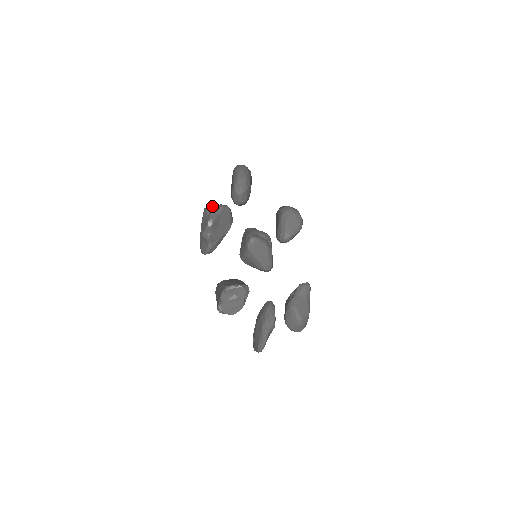
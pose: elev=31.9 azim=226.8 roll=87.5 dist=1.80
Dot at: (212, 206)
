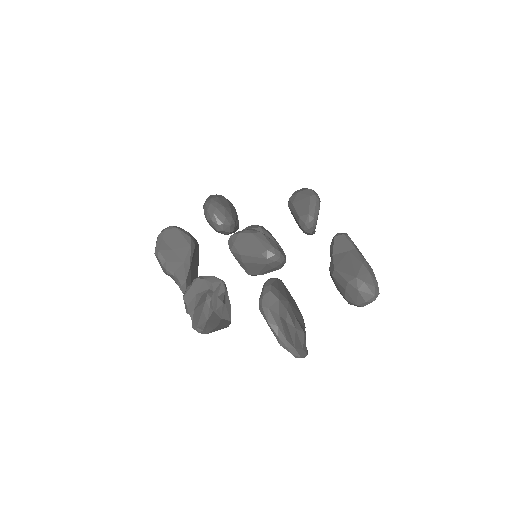
Dot at: occluded
